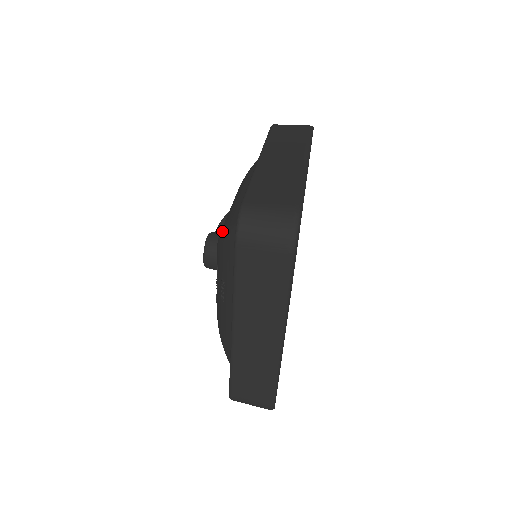
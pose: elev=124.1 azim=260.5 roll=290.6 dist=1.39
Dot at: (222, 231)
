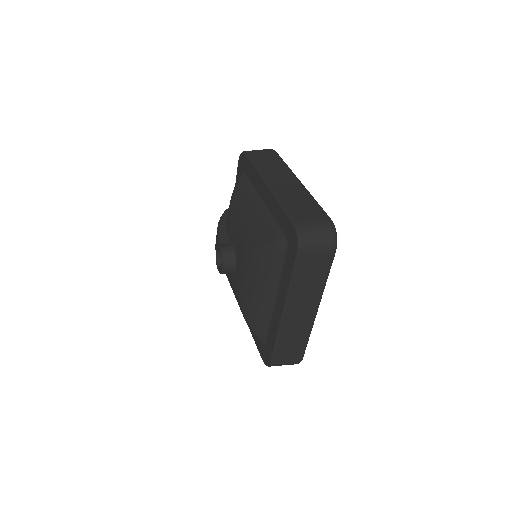
Dot at: (259, 244)
